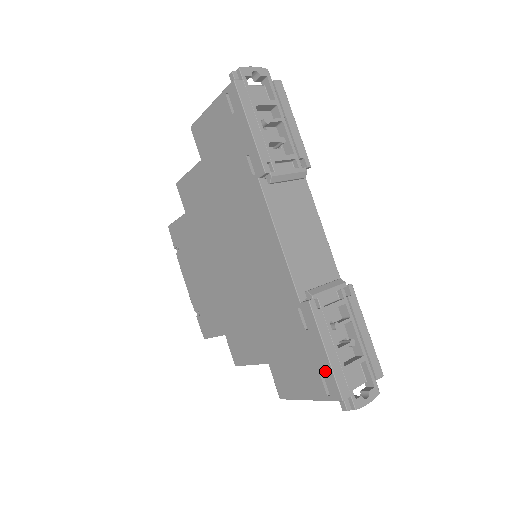
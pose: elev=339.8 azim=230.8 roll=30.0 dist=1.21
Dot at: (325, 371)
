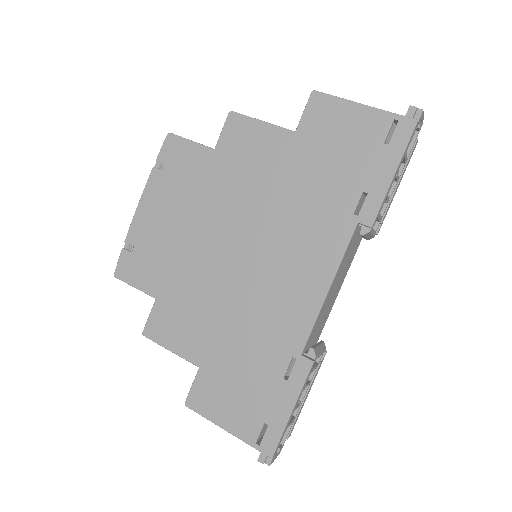
Dot at: (275, 424)
